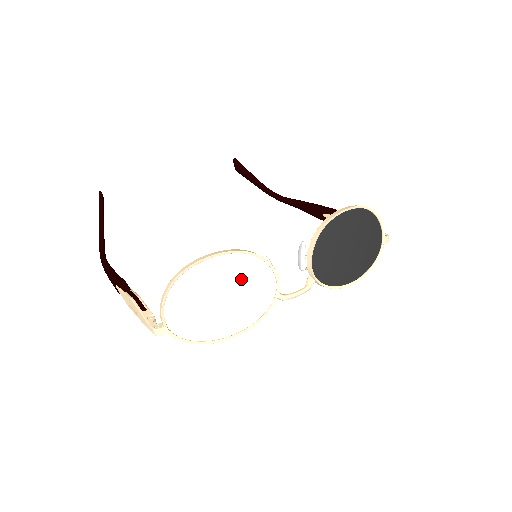
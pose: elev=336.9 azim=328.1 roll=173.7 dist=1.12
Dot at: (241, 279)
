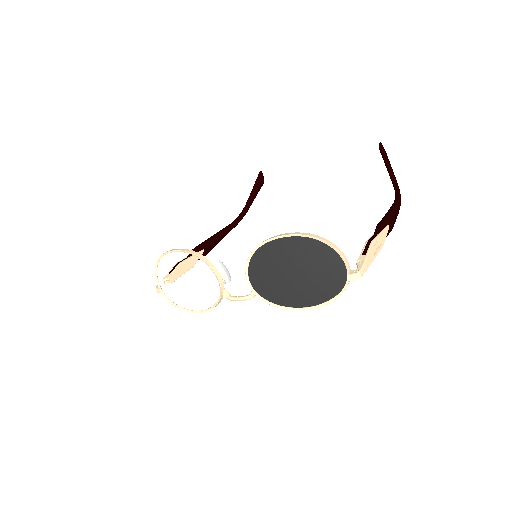
Dot at: (194, 273)
